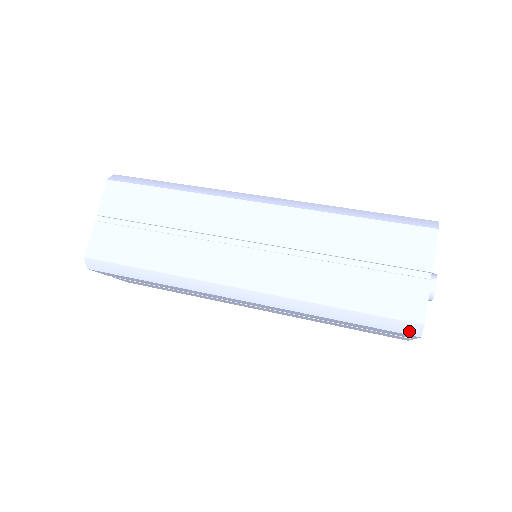
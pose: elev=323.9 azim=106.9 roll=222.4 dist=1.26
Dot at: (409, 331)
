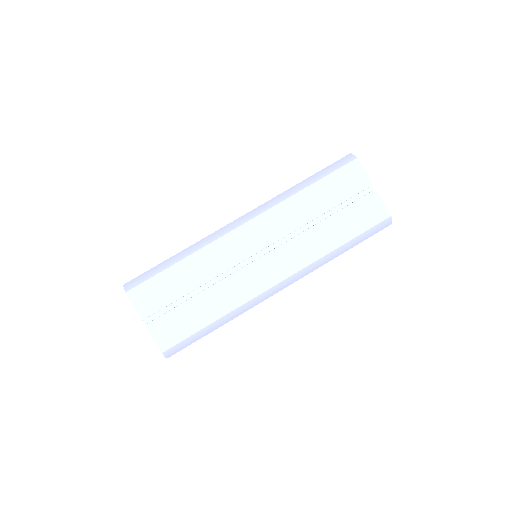
Dot at: (385, 226)
